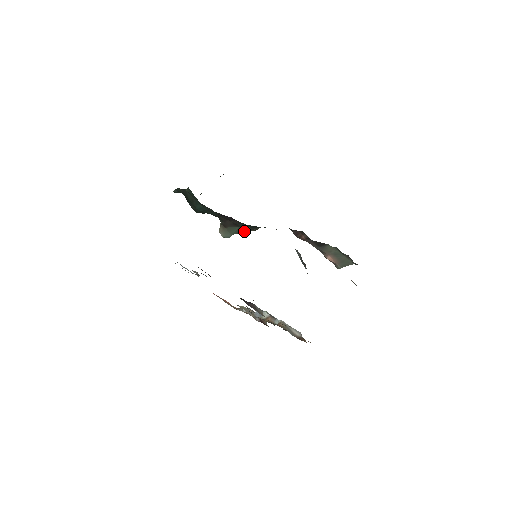
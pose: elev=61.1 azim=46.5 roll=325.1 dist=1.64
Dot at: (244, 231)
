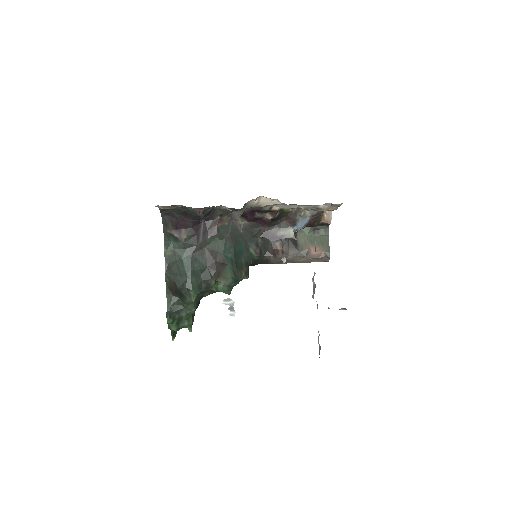
Dot at: (237, 271)
